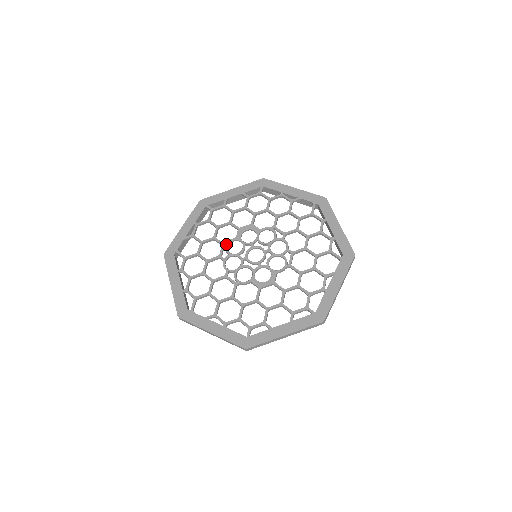
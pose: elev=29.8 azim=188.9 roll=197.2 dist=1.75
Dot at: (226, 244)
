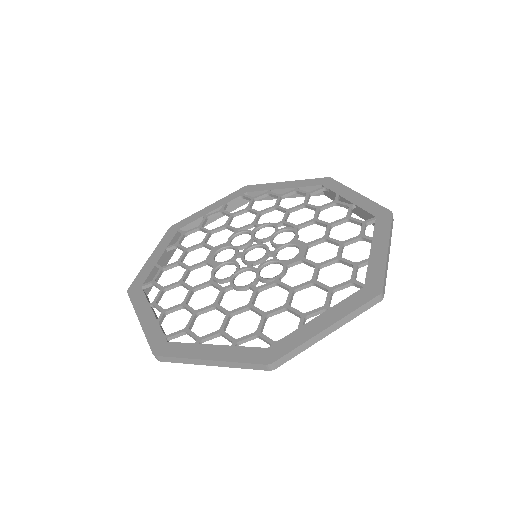
Dot at: (213, 278)
